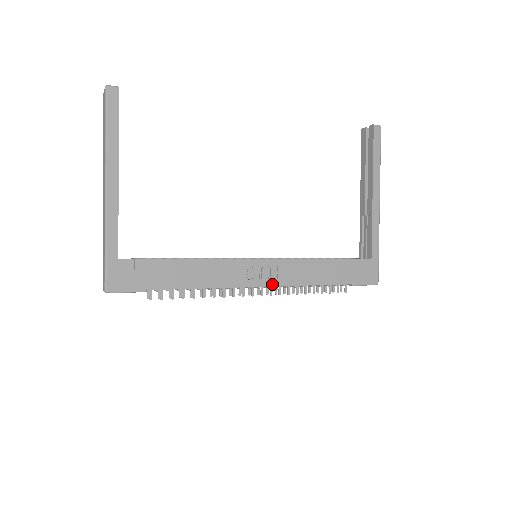
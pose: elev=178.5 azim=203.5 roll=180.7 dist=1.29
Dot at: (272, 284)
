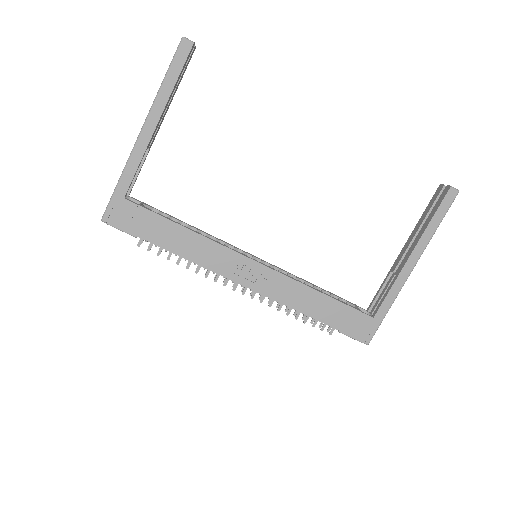
Dot at: (256, 289)
